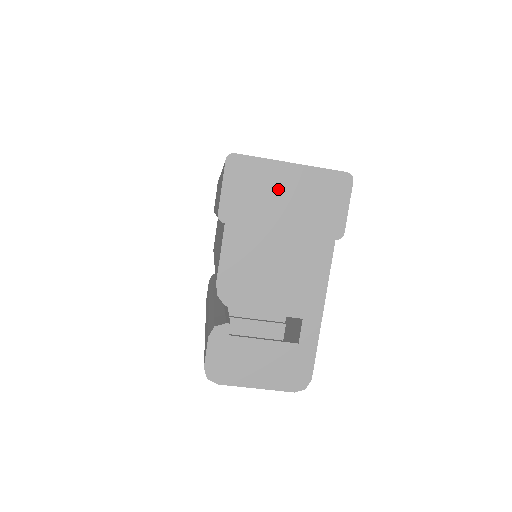
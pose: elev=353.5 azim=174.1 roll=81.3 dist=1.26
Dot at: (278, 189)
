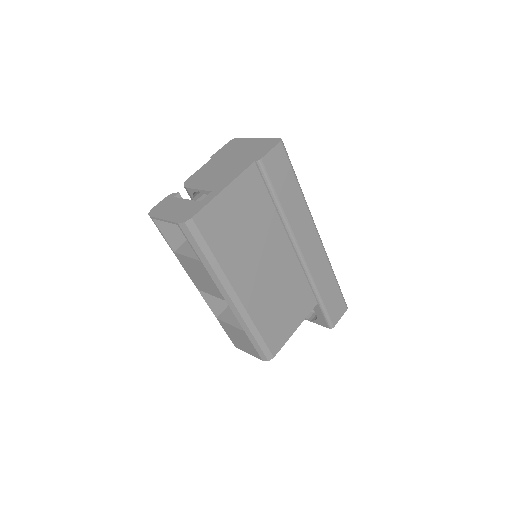
Dot at: (244, 147)
